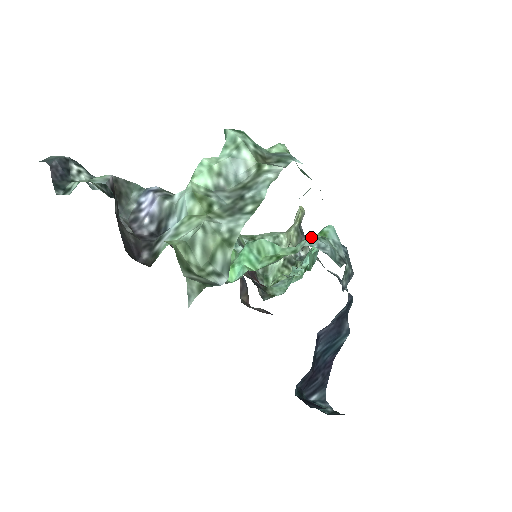
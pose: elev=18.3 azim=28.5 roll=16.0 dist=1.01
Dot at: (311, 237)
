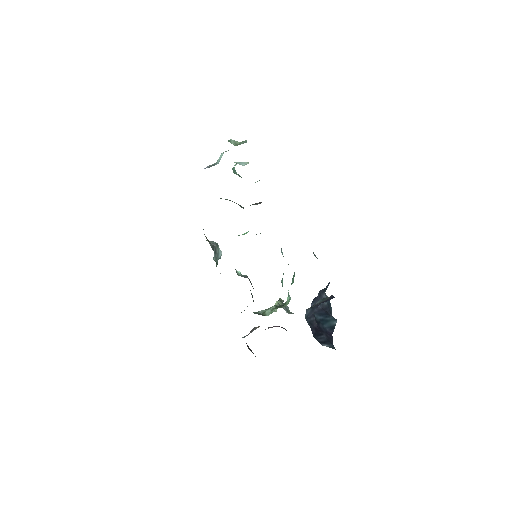
Dot at: occluded
